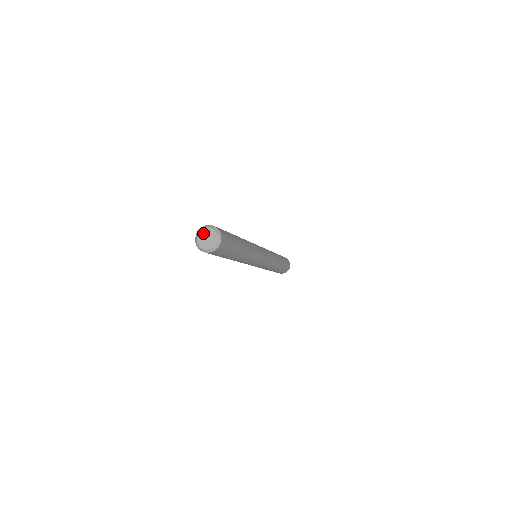
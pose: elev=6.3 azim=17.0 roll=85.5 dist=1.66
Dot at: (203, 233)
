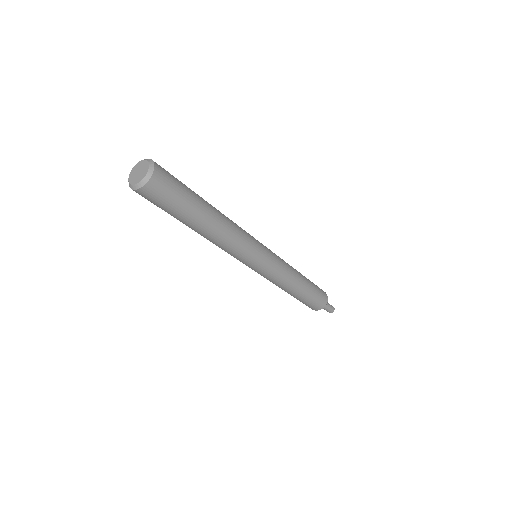
Dot at: (133, 173)
